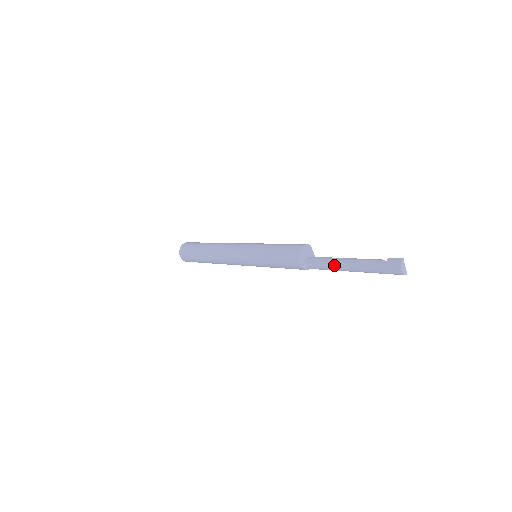
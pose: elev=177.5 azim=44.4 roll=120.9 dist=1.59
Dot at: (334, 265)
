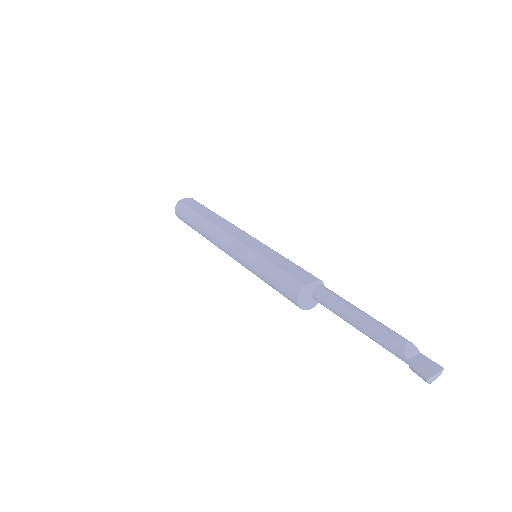
Dot at: occluded
